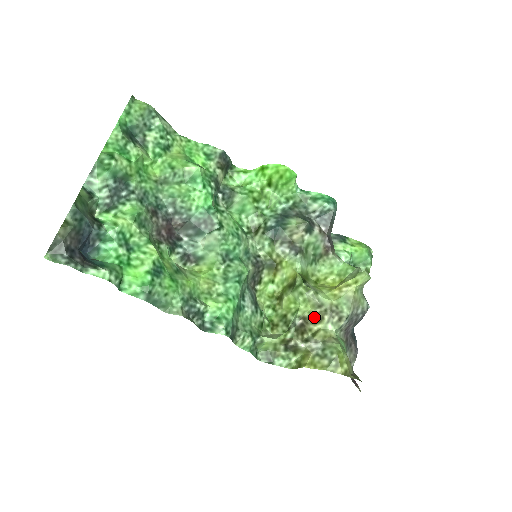
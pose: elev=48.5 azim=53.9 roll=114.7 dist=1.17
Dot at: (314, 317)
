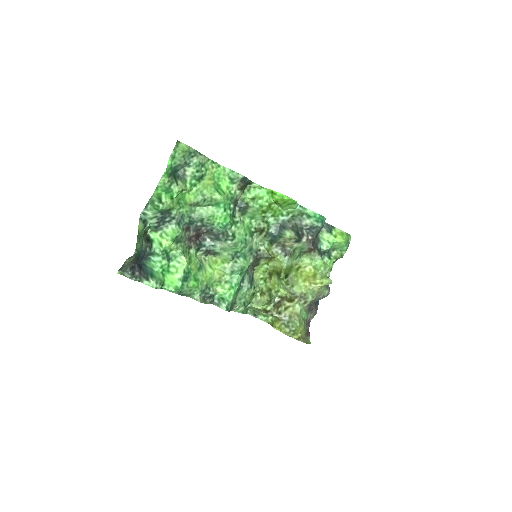
Dot at: (288, 298)
